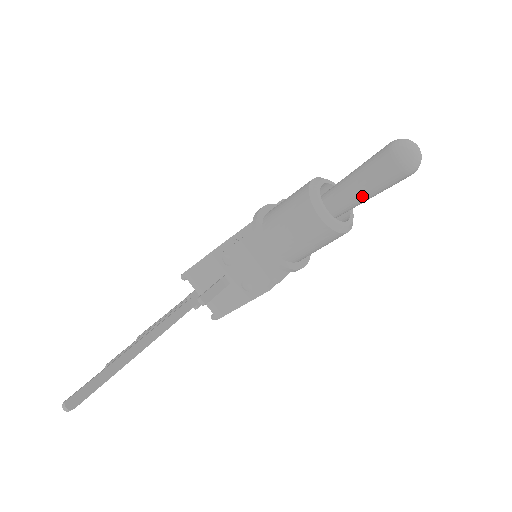
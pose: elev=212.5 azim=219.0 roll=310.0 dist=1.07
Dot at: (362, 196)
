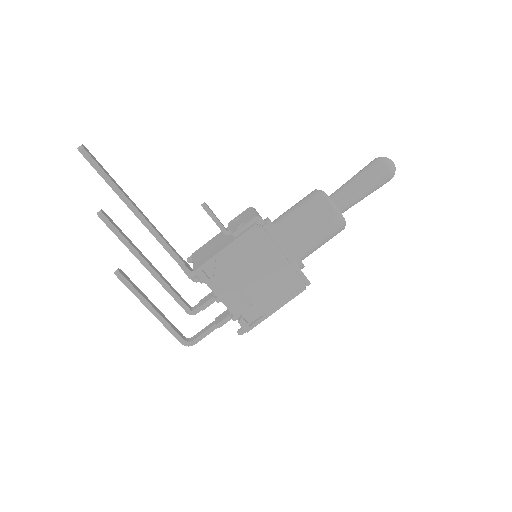
Dot at: (351, 184)
